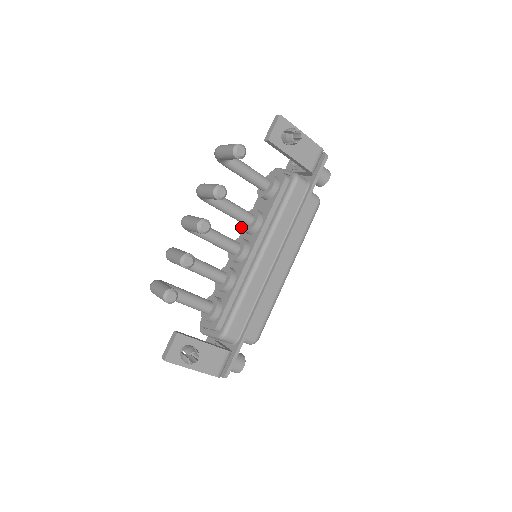
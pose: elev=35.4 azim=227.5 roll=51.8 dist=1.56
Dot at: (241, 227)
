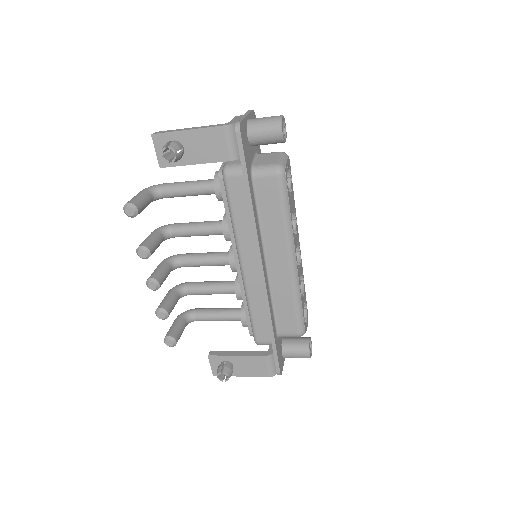
Dot at: occluded
